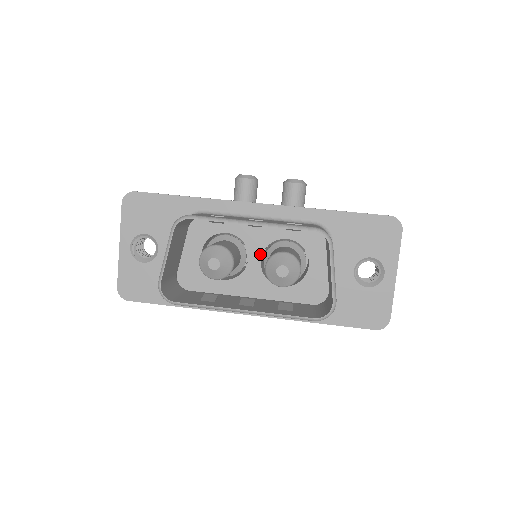
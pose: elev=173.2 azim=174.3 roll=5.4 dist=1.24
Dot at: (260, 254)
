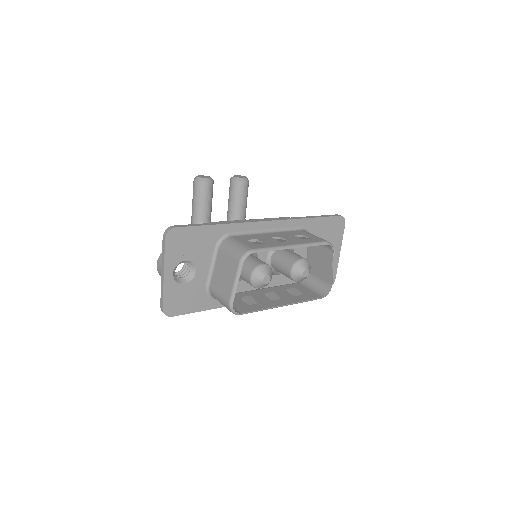
Dot at: (266, 256)
